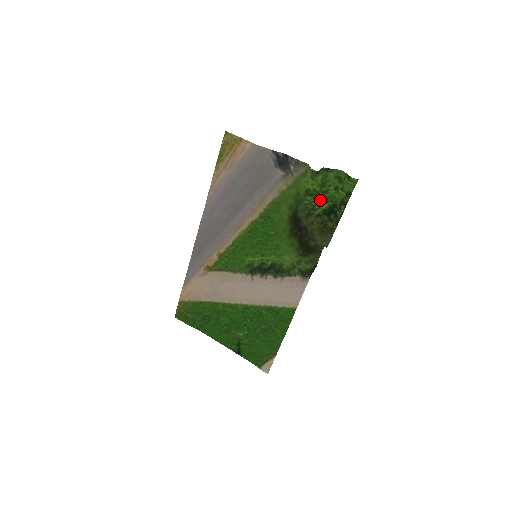
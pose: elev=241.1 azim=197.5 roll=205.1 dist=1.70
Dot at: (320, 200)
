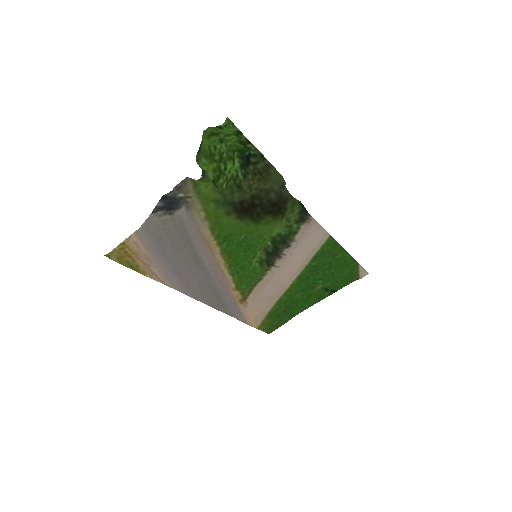
Dot at: (228, 168)
